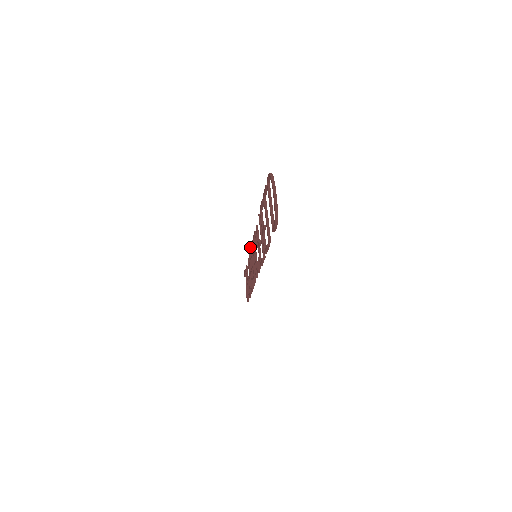
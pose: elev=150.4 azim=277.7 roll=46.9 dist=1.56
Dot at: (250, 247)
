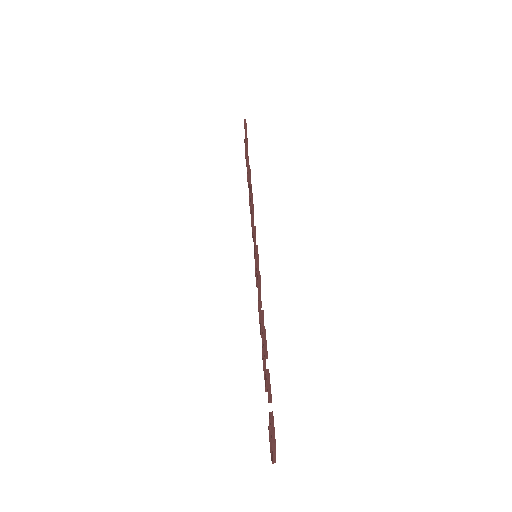
Dot at: (251, 206)
